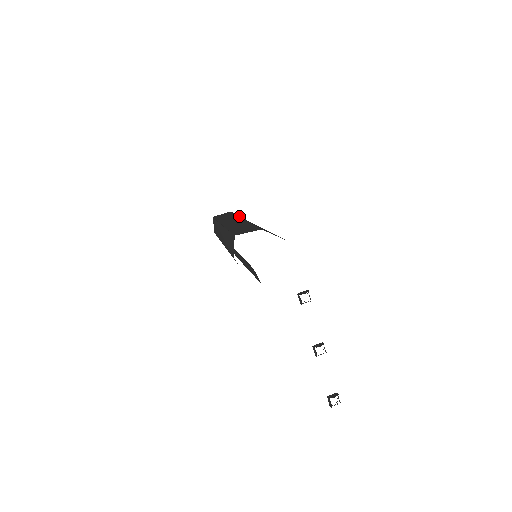
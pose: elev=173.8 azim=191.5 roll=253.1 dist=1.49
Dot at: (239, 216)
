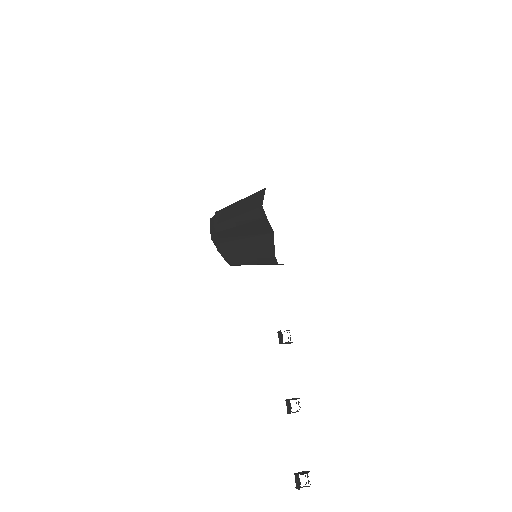
Dot at: occluded
